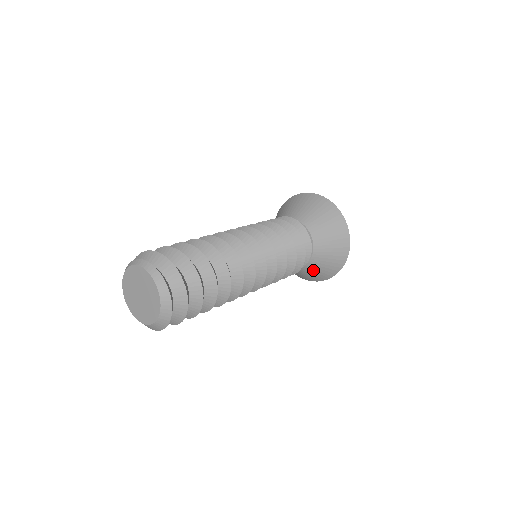
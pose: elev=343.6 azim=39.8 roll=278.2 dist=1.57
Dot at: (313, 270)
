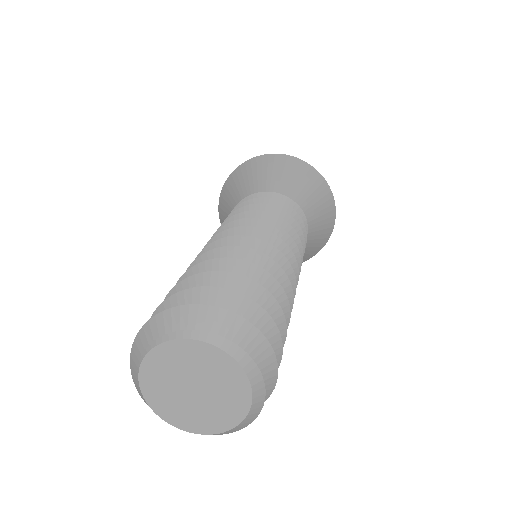
Dot at: occluded
